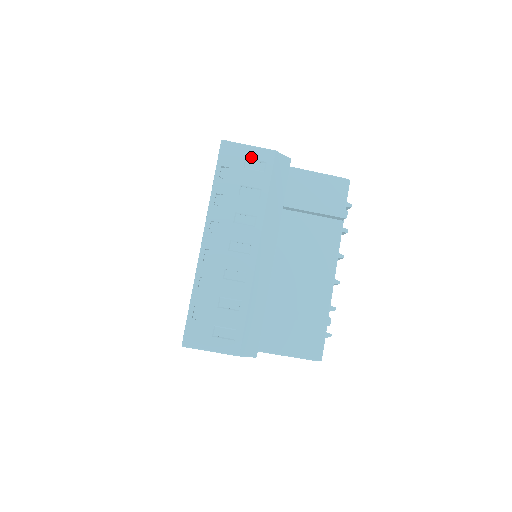
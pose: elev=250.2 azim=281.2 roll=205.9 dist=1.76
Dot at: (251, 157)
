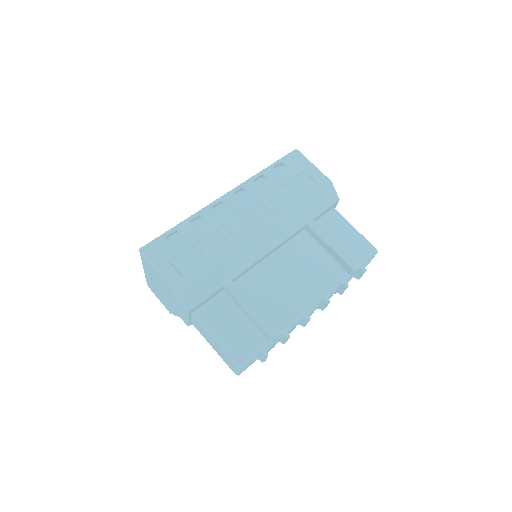
Dot at: (309, 172)
